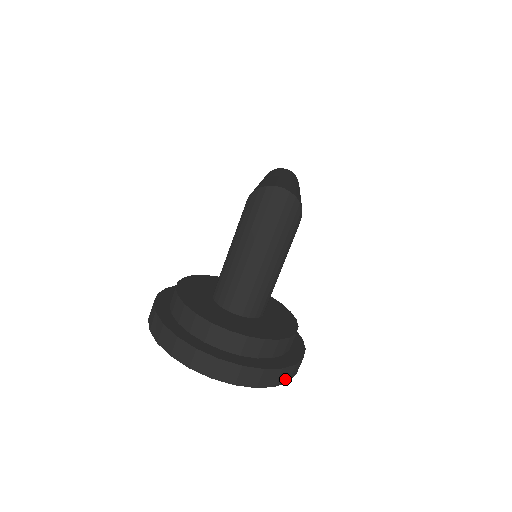
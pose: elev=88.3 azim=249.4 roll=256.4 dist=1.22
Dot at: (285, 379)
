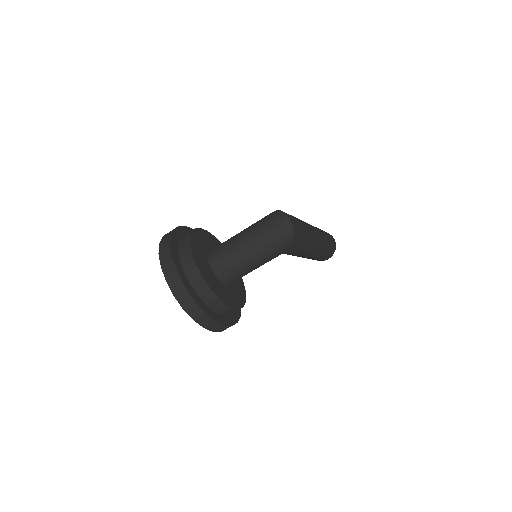
Dot at: (203, 323)
